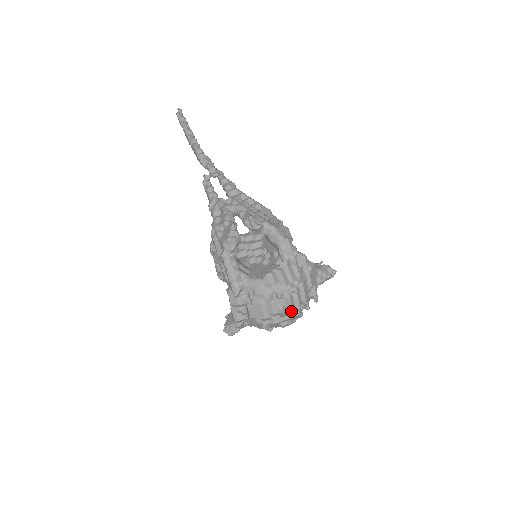
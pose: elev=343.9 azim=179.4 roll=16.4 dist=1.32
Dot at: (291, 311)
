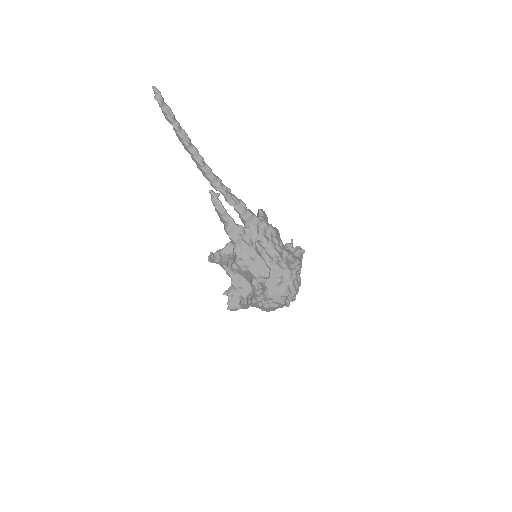
Dot at: occluded
